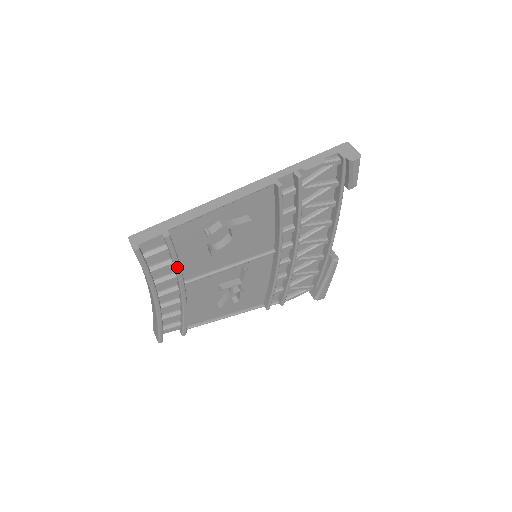
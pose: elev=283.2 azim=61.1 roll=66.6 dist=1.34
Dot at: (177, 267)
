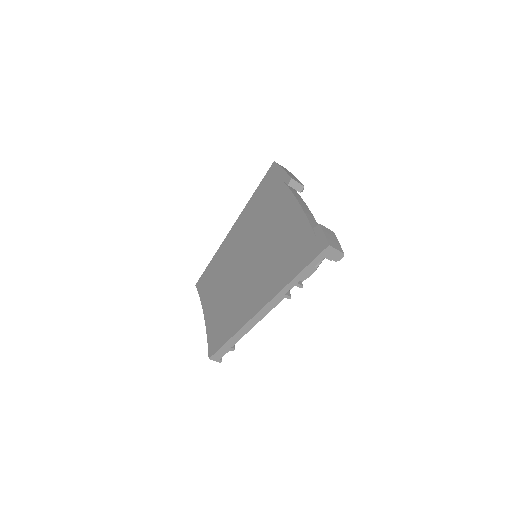
Dot at: occluded
